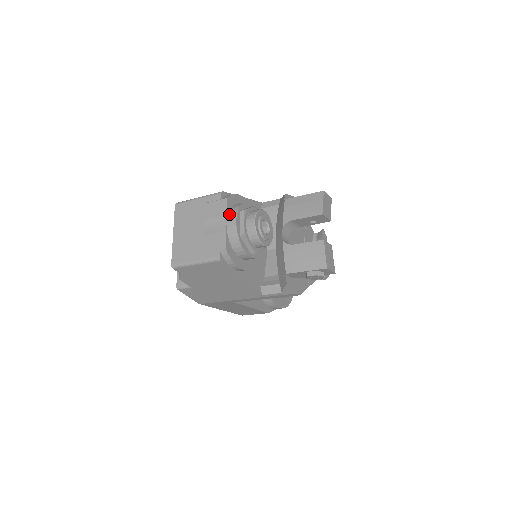
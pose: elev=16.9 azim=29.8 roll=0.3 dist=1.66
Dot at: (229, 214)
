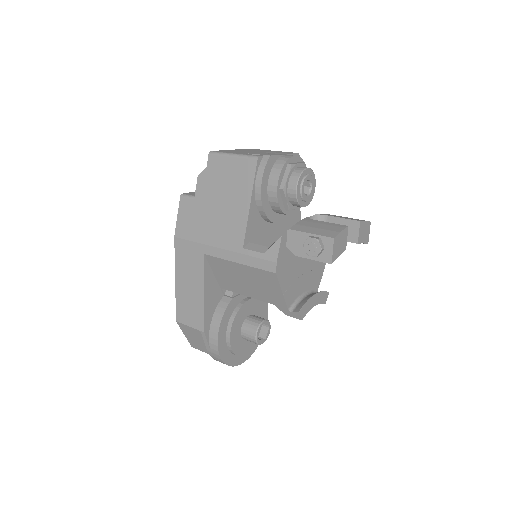
Dot at: occluded
